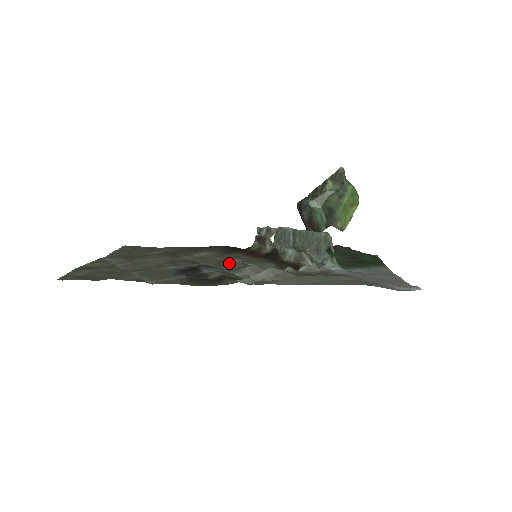
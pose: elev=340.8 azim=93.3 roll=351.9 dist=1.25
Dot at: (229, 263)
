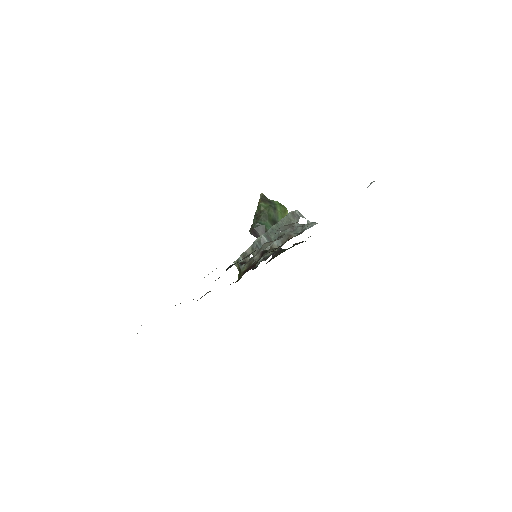
Dot at: occluded
